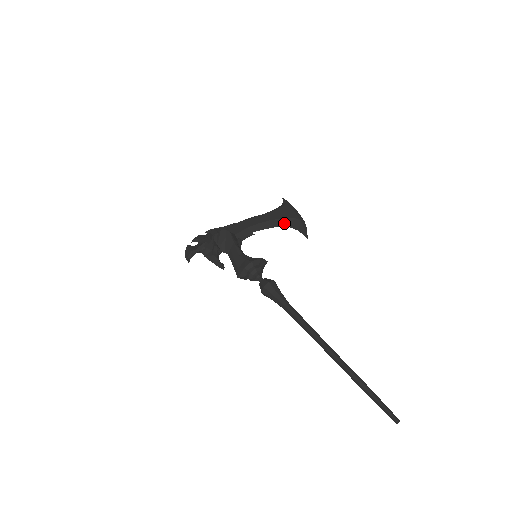
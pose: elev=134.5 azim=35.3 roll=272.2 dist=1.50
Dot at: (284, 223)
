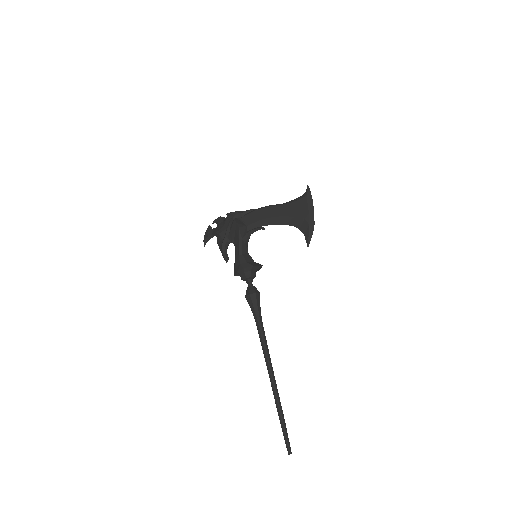
Dot at: (294, 222)
